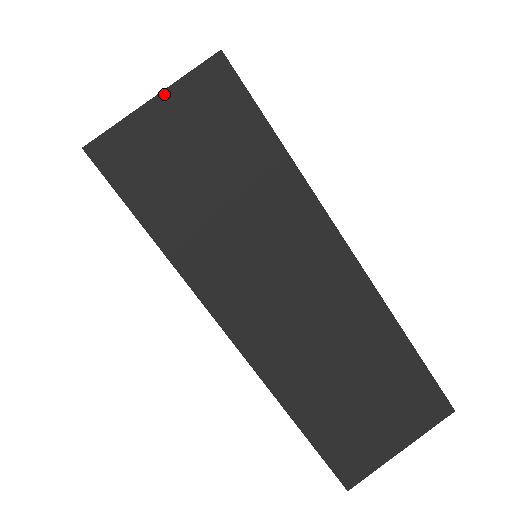
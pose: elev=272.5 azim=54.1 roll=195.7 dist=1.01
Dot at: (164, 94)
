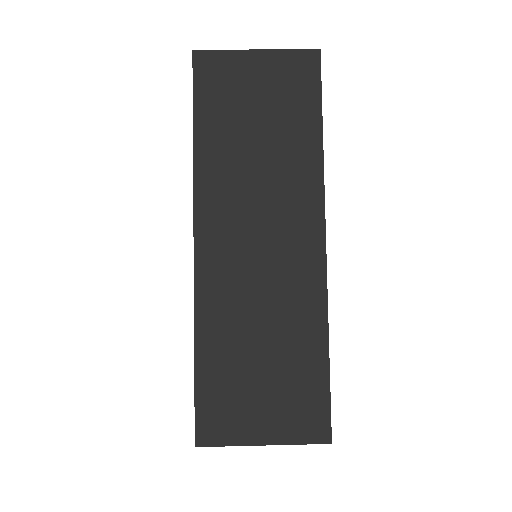
Dot at: (266, 52)
